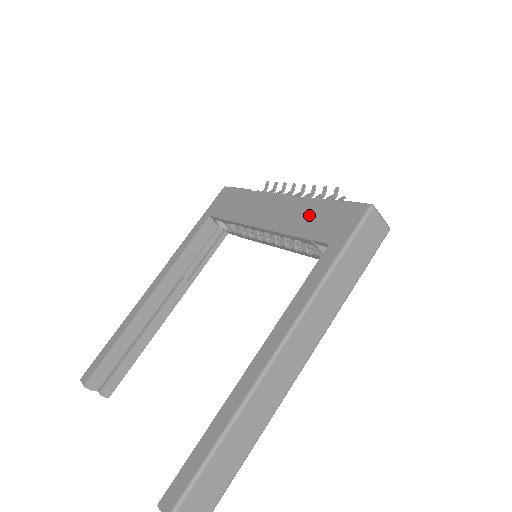
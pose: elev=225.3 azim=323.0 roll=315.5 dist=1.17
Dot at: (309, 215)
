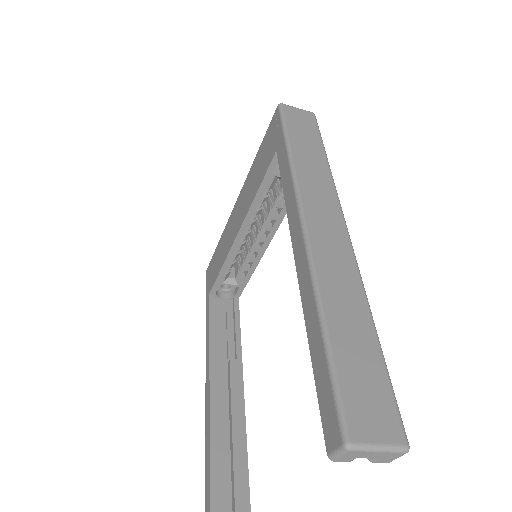
Dot at: (255, 173)
